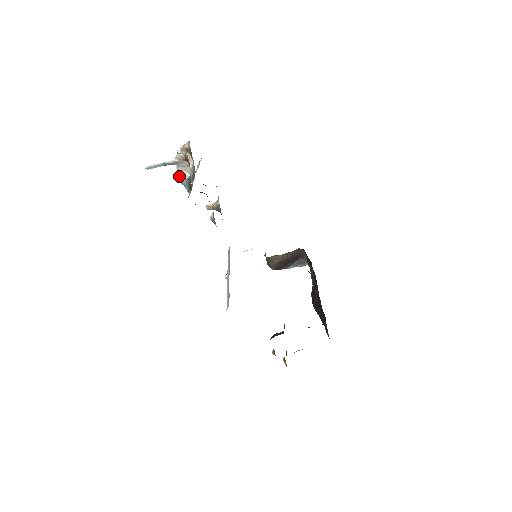
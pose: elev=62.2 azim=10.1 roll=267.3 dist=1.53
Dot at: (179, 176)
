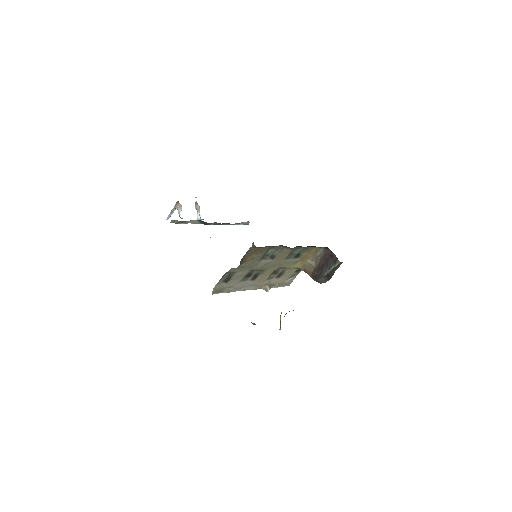
Dot at: (179, 214)
